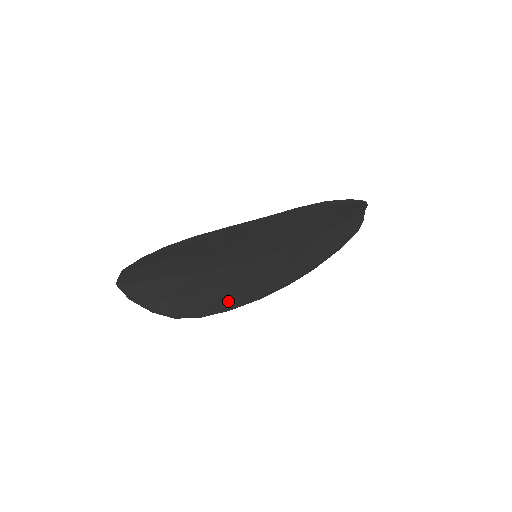
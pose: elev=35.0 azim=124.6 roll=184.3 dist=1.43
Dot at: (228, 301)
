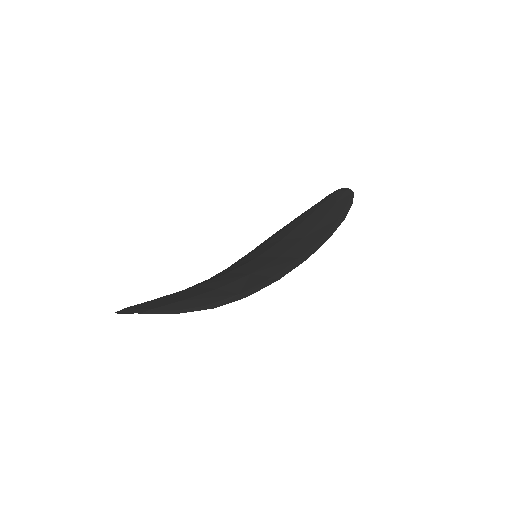
Dot at: occluded
